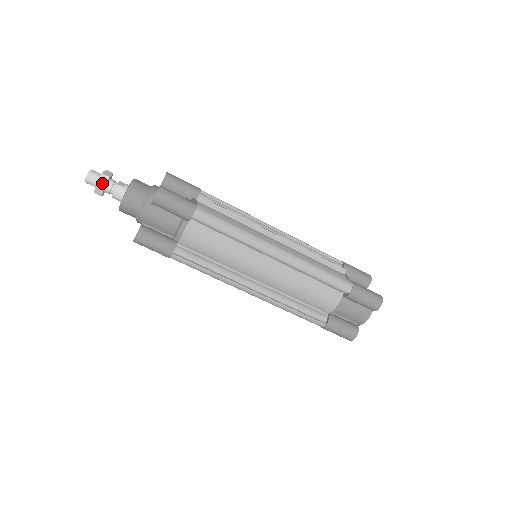
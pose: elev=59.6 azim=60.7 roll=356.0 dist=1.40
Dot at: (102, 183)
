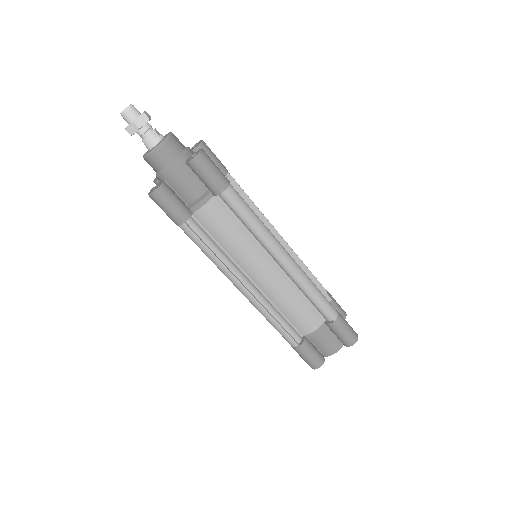
Dot at: (140, 122)
